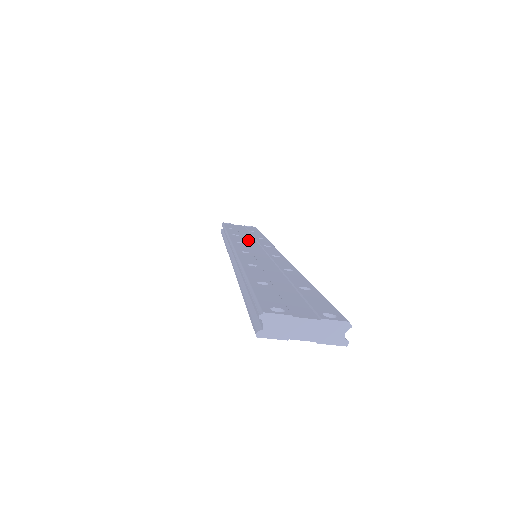
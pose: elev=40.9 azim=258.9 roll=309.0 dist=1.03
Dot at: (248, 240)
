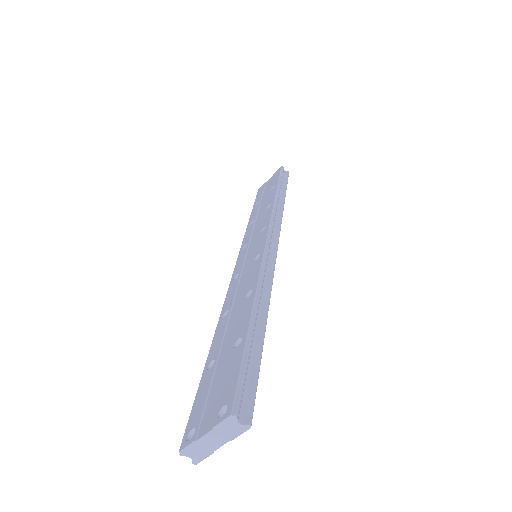
Dot at: (256, 227)
